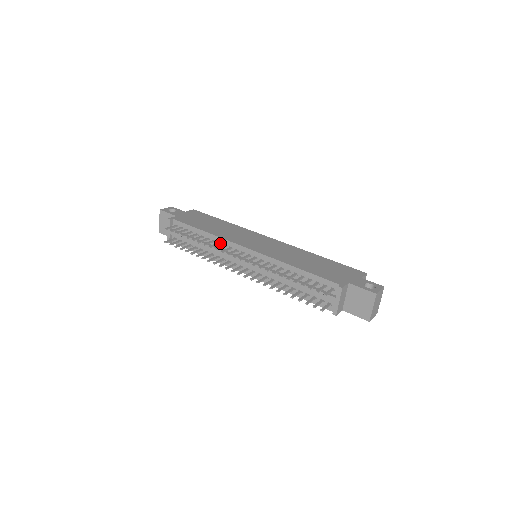
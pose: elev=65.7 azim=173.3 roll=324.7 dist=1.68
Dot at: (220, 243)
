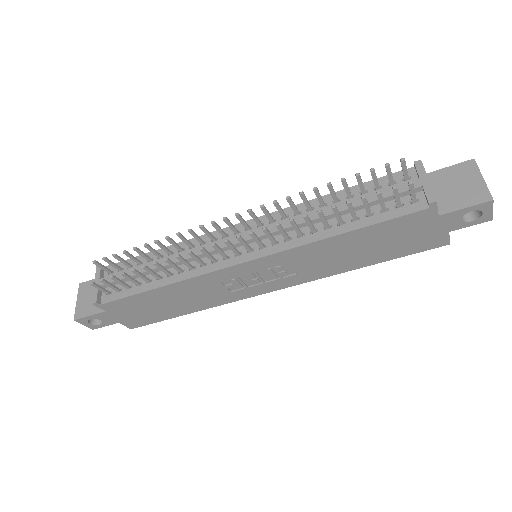
Dot at: (193, 246)
